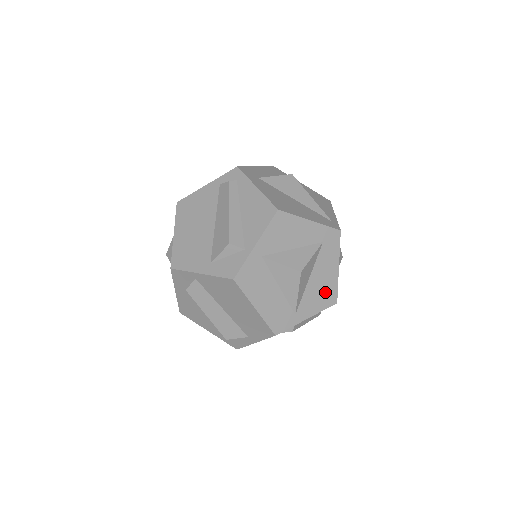
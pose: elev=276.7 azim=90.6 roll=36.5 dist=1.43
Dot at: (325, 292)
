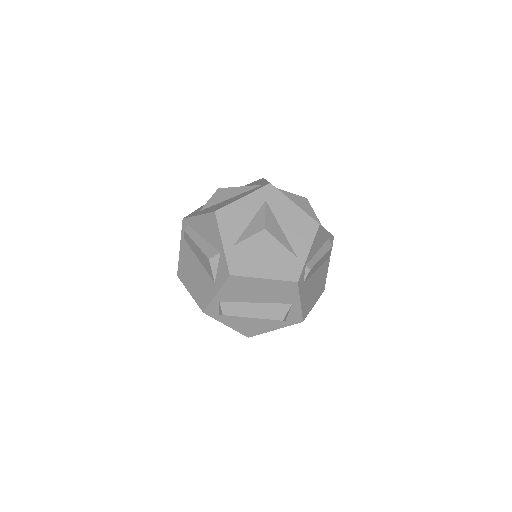
Dot at: (303, 226)
